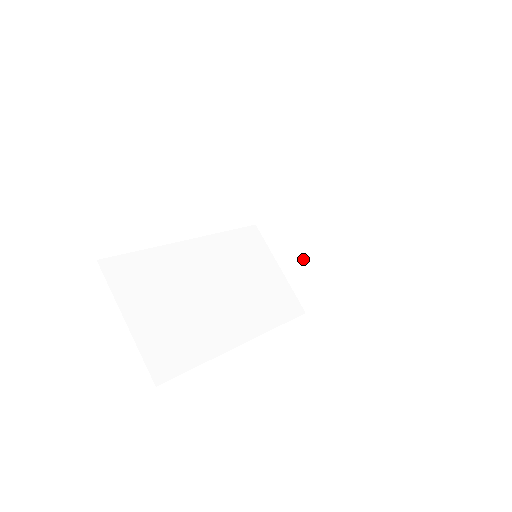
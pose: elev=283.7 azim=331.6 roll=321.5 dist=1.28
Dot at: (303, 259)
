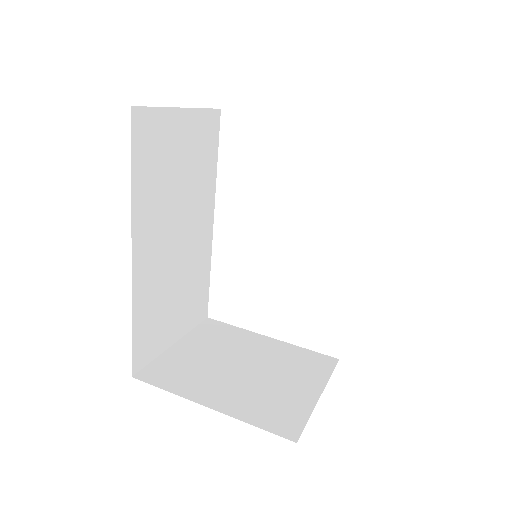
Dot at: (204, 359)
